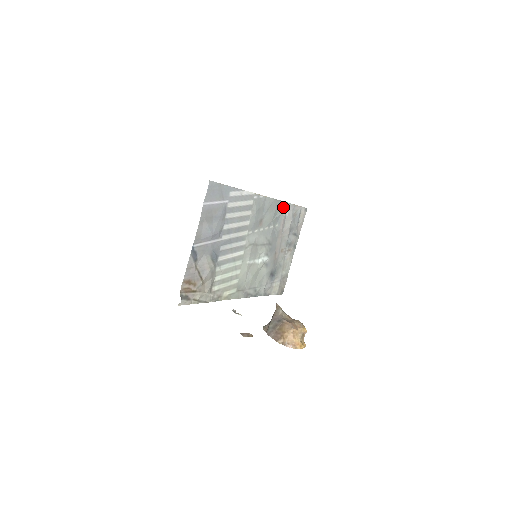
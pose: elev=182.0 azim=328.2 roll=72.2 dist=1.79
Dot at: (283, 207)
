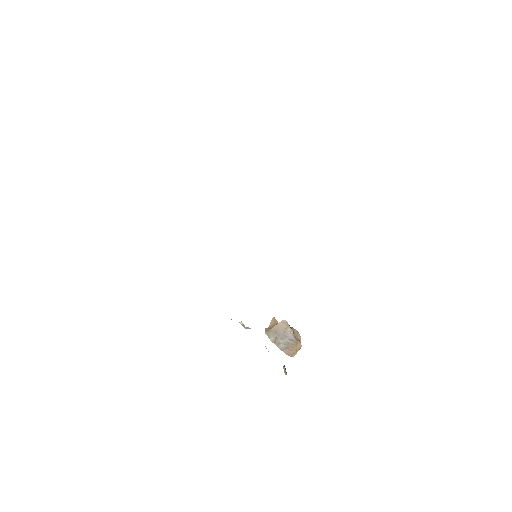
Dot at: occluded
